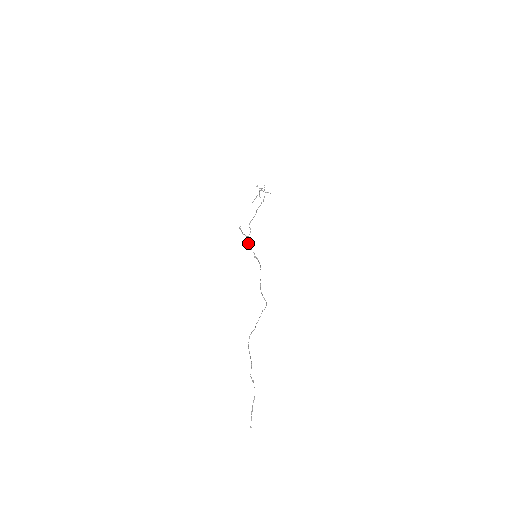
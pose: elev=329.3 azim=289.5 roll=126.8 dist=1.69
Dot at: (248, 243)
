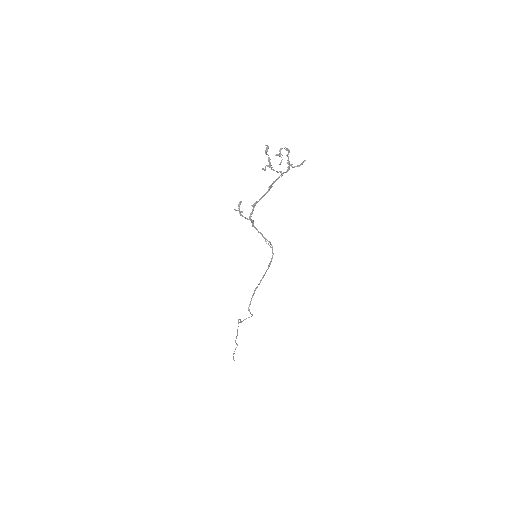
Dot at: occluded
